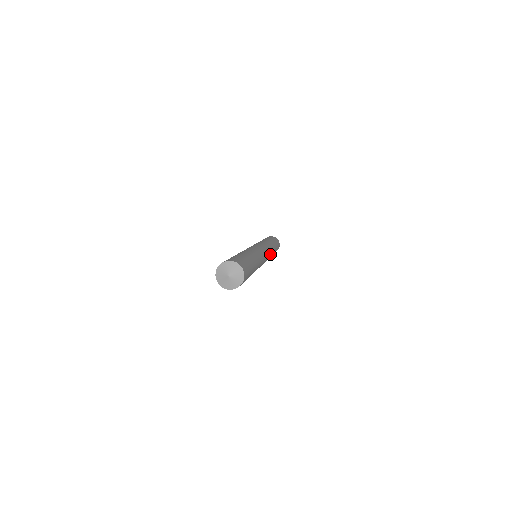
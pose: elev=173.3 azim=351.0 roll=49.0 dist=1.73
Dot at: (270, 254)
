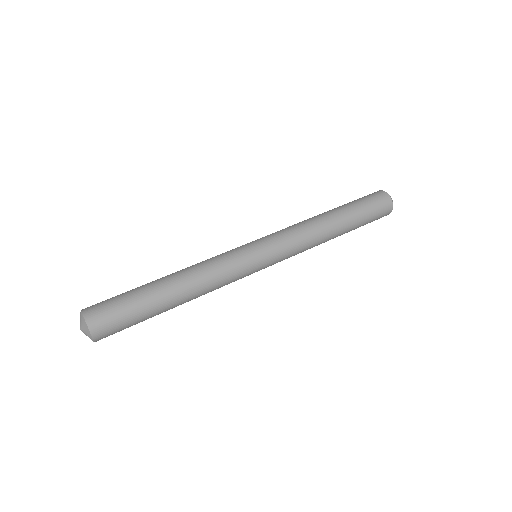
Dot at: (300, 248)
